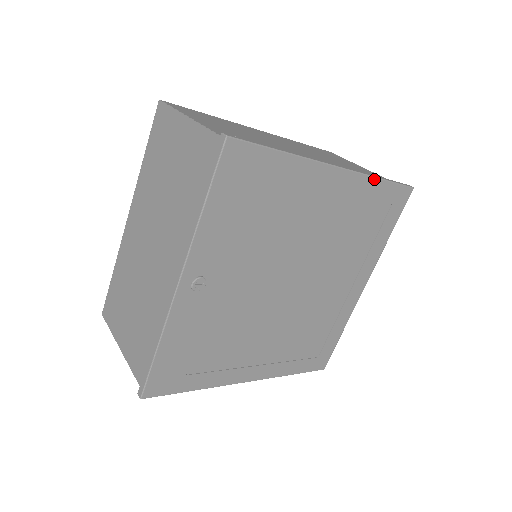
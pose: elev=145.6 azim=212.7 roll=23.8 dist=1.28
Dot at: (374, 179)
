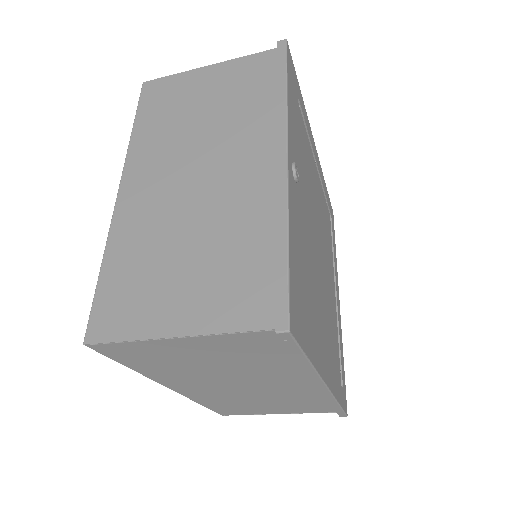
Dot at: occluded
